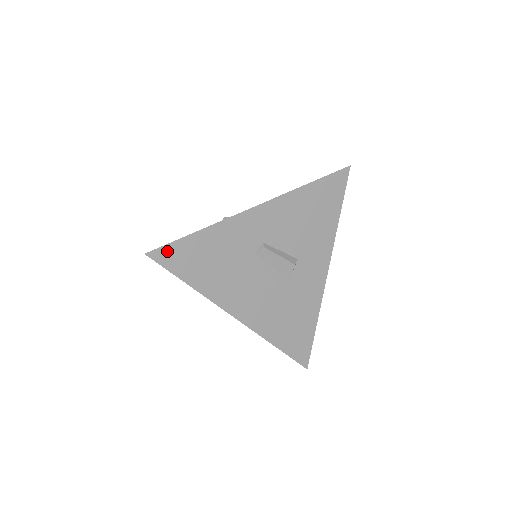
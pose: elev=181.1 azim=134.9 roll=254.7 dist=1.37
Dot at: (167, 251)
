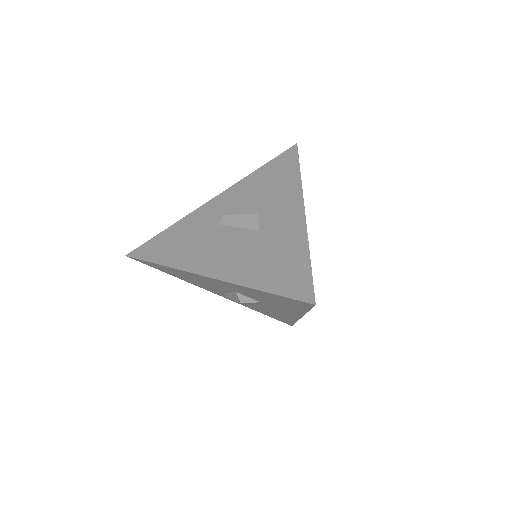
Dot at: (142, 249)
